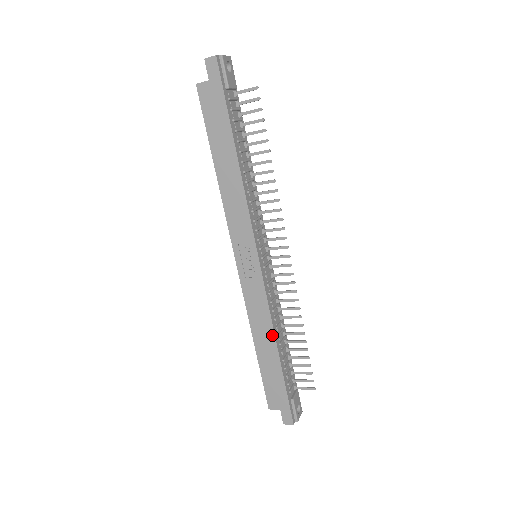
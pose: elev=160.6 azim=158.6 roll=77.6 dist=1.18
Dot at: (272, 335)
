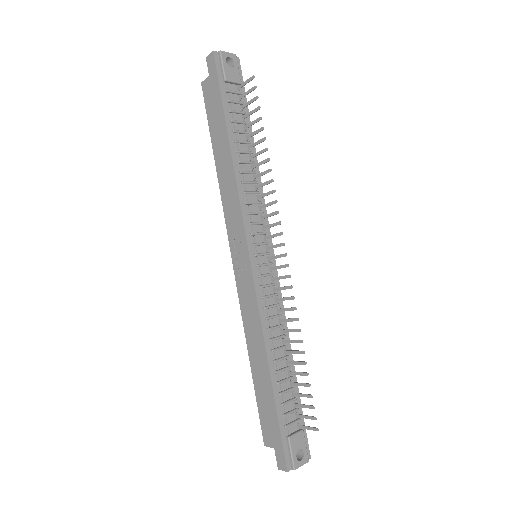
Dot at: (263, 347)
